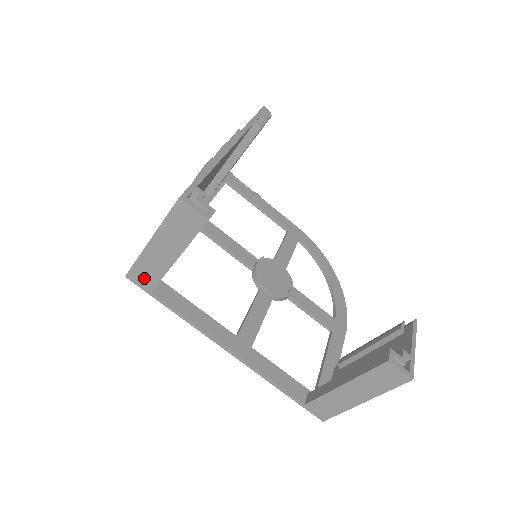
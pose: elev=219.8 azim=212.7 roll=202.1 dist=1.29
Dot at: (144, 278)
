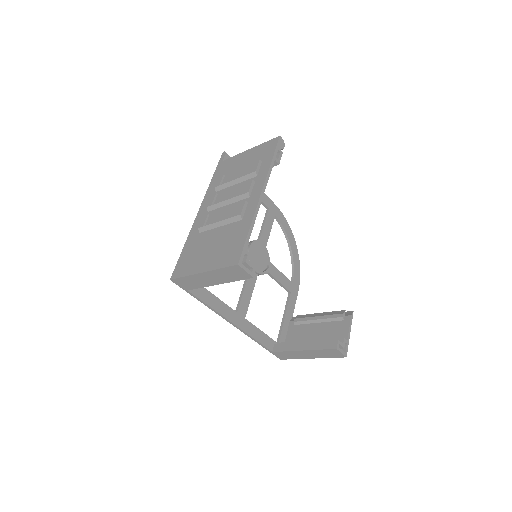
Dot at: (186, 284)
